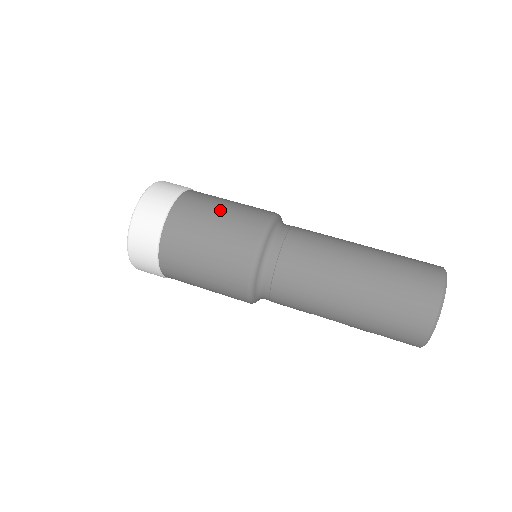
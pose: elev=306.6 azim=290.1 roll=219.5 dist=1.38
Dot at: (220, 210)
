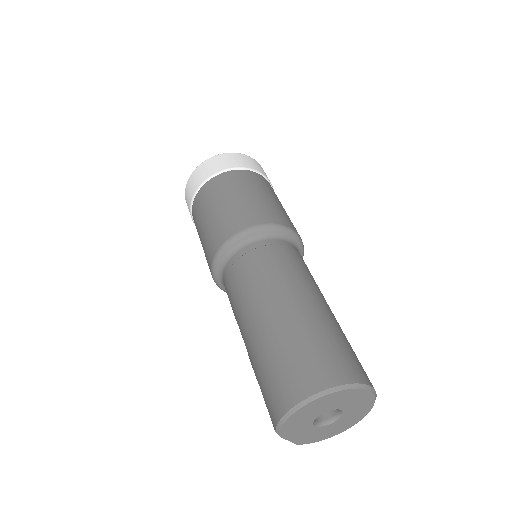
Dot at: (265, 195)
